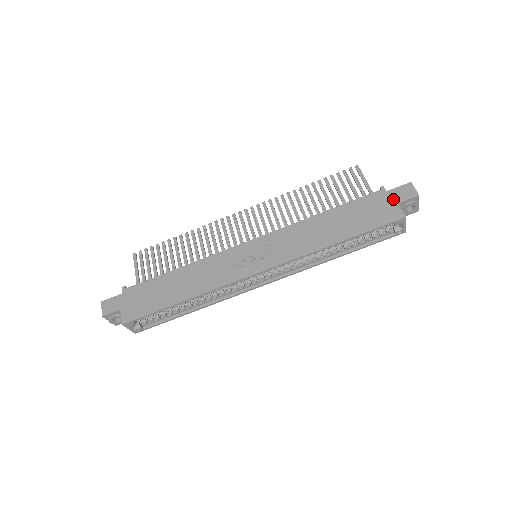
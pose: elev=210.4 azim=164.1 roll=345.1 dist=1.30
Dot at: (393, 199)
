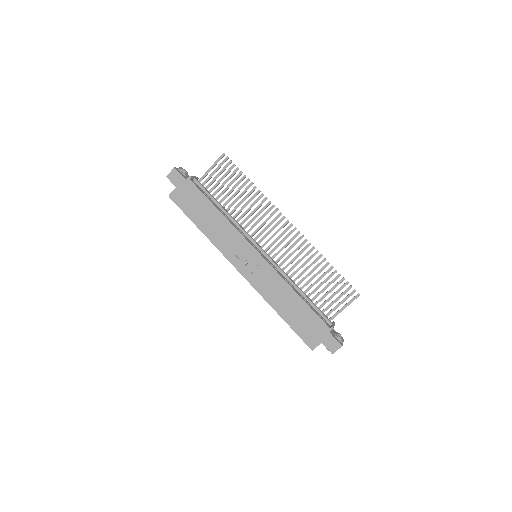
Dot at: (324, 339)
